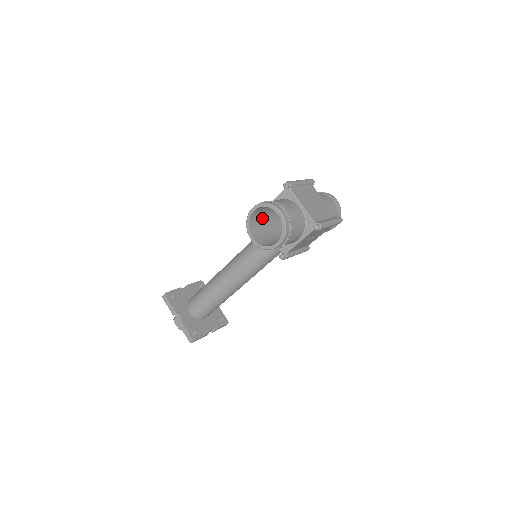
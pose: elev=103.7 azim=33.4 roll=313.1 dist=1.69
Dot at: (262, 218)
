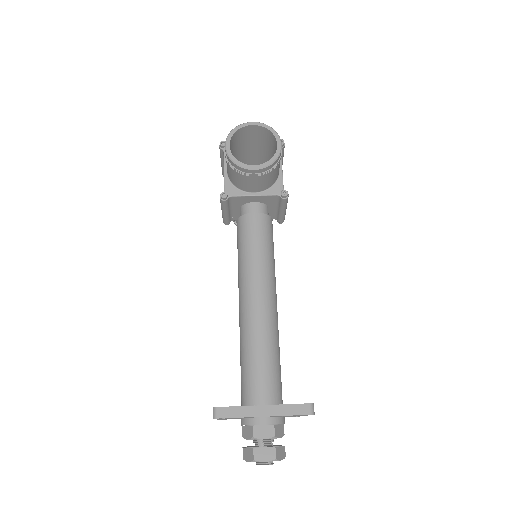
Dot at: occluded
